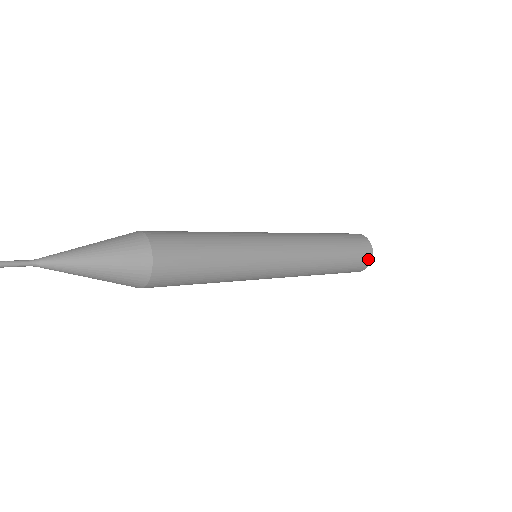
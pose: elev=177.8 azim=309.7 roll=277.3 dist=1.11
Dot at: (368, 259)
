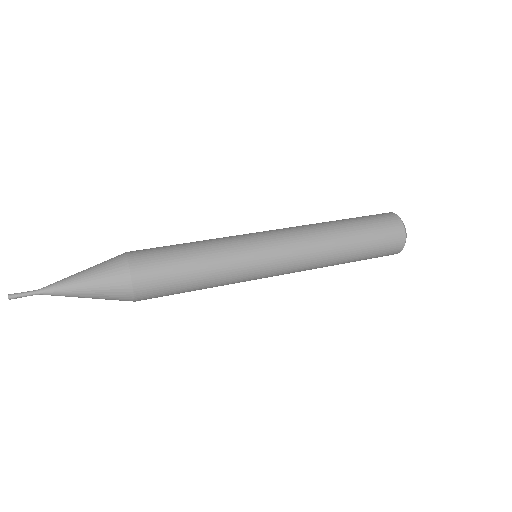
Dot at: (399, 238)
